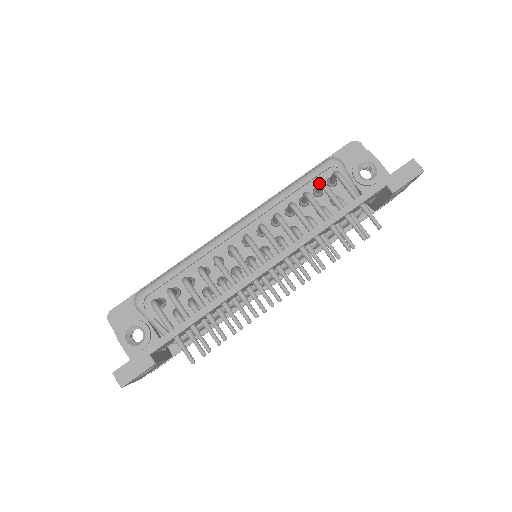
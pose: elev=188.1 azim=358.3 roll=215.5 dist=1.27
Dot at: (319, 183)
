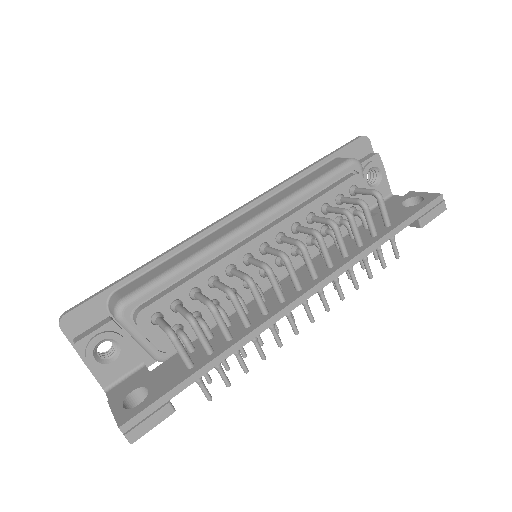
Dot at: (361, 202)
